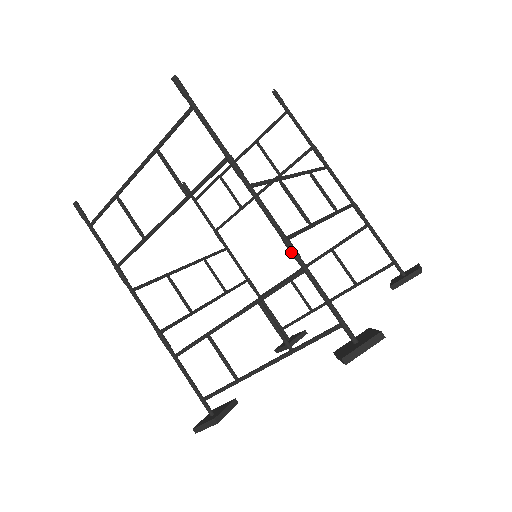
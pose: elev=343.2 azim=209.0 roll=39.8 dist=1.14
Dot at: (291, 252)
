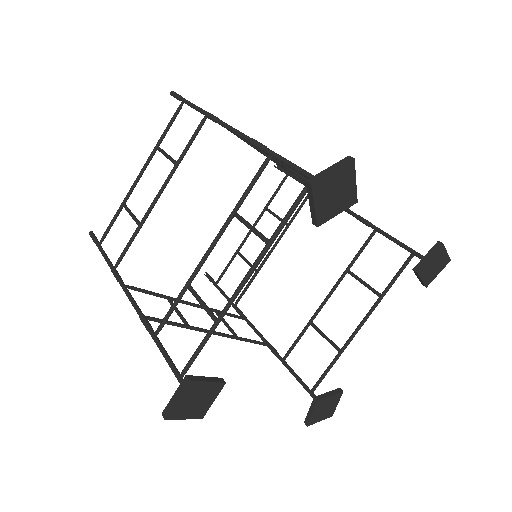
Dot at: (257, 145)
